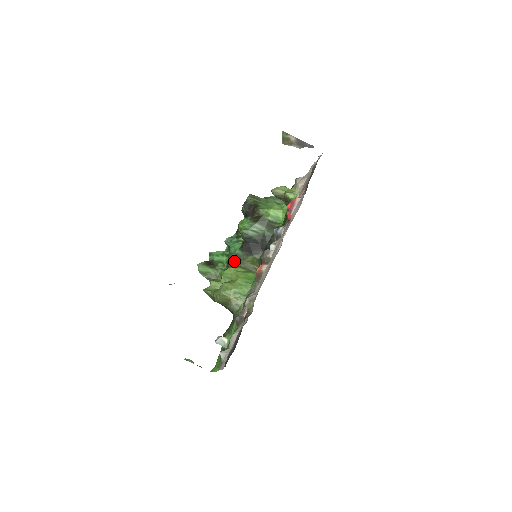
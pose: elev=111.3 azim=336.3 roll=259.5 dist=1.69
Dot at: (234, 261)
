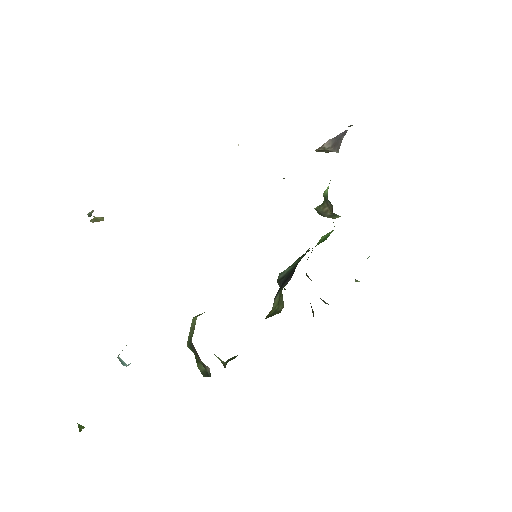
Dot at: occluded
